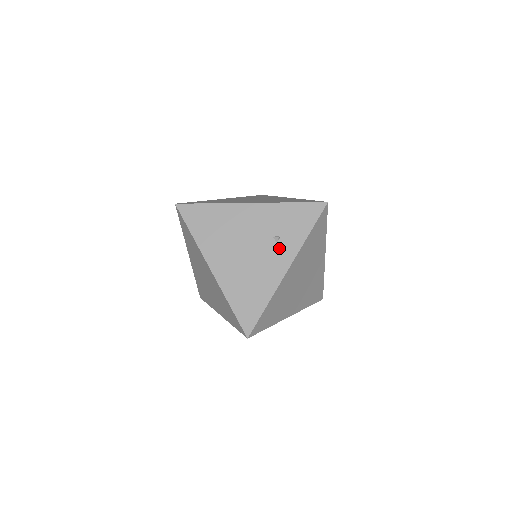
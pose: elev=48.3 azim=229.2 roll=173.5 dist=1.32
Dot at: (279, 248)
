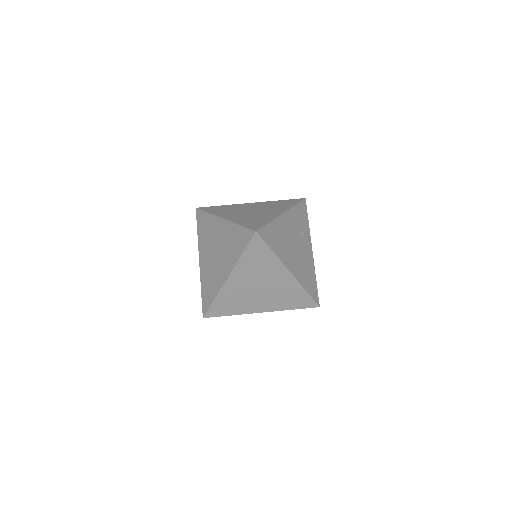
Dot at: (305, 239)
